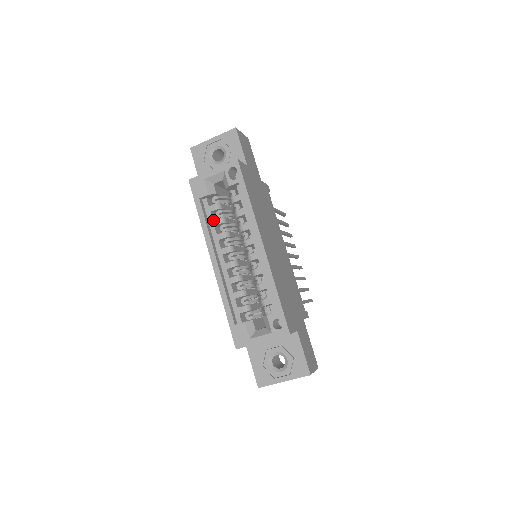
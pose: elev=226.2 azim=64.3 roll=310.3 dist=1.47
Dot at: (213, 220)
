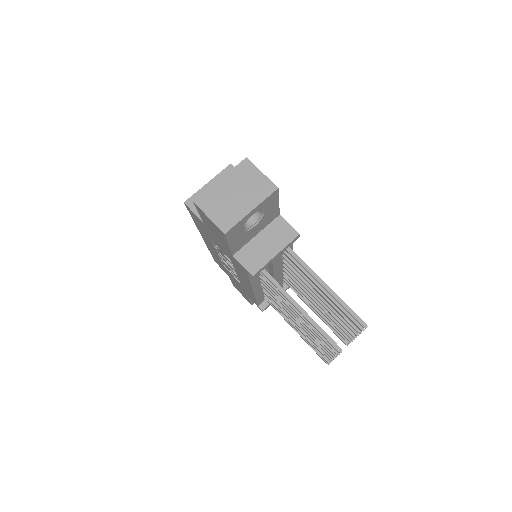
Dot at: occluded
